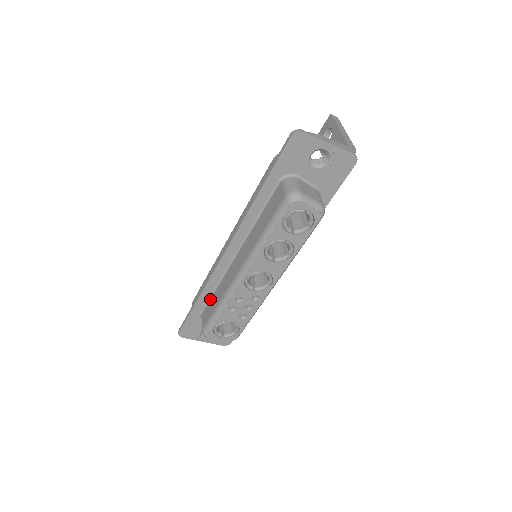
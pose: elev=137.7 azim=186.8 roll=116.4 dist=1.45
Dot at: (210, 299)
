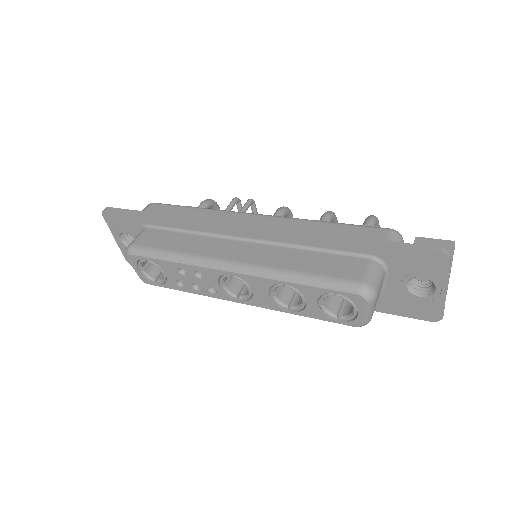
Dot at: (172, 230)
